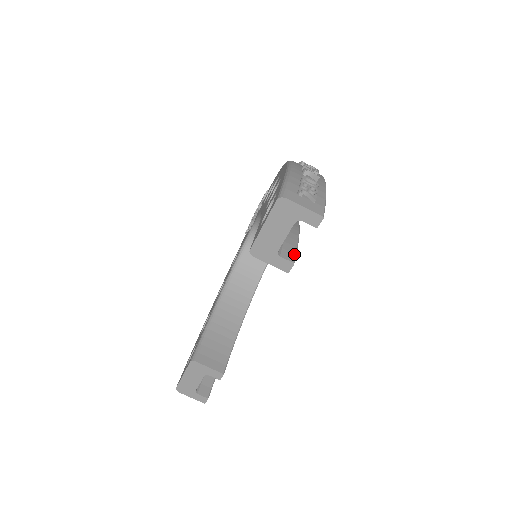
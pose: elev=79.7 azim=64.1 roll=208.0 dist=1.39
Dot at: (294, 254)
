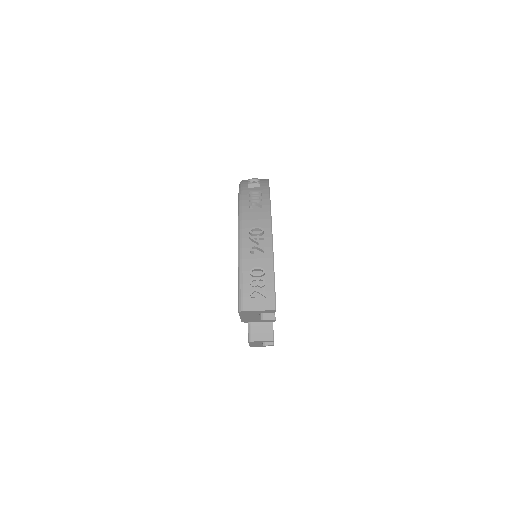
Dot at: occluded
